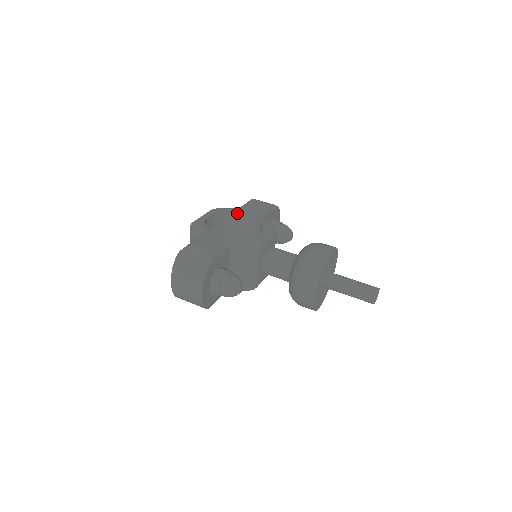
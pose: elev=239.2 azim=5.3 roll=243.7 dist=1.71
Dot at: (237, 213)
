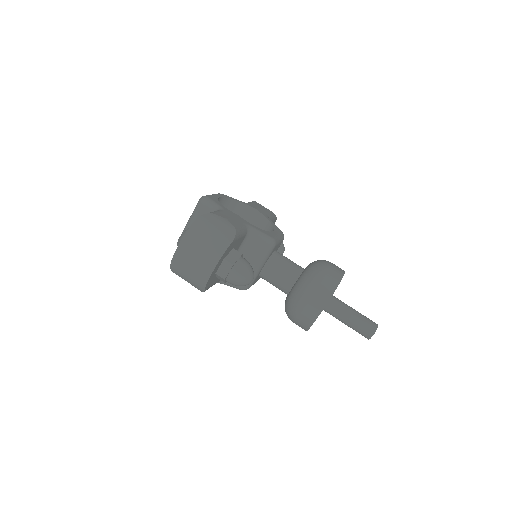
Dot at: (243, 207)
